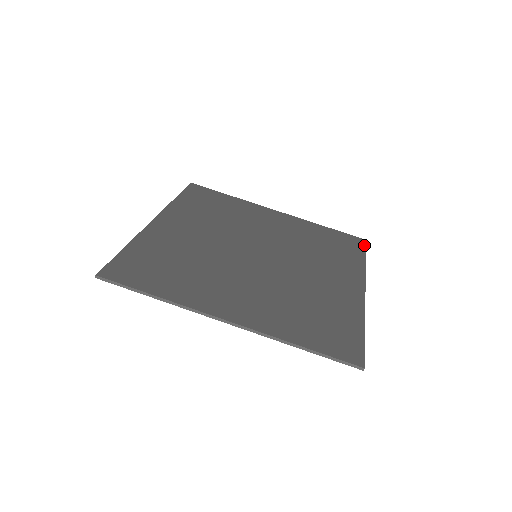
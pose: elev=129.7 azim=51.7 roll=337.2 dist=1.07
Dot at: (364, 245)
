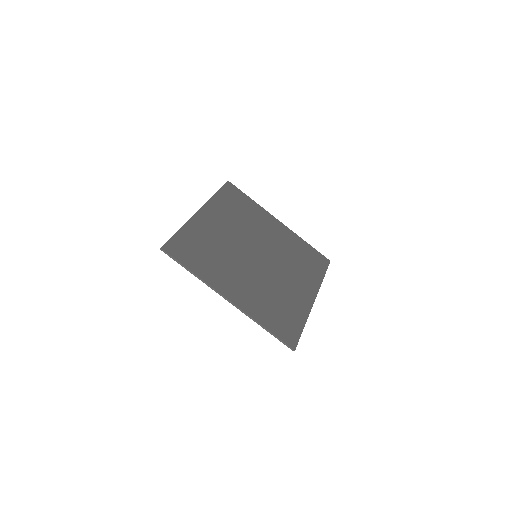
Dot at: (328, 265)
